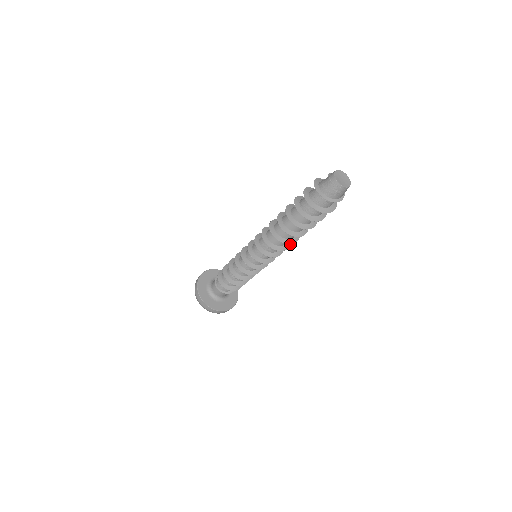
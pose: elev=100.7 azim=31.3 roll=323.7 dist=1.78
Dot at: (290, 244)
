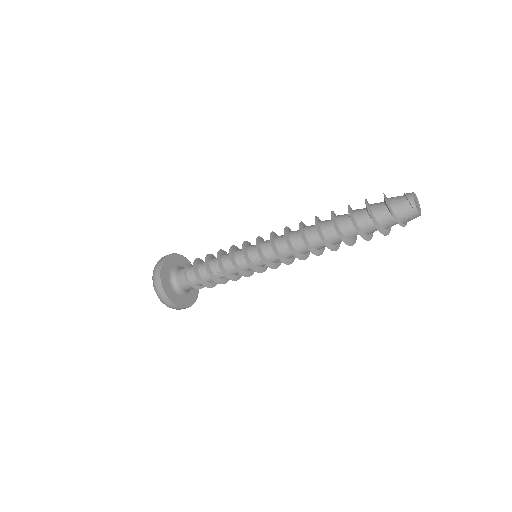
Dot at: (306, 258)
